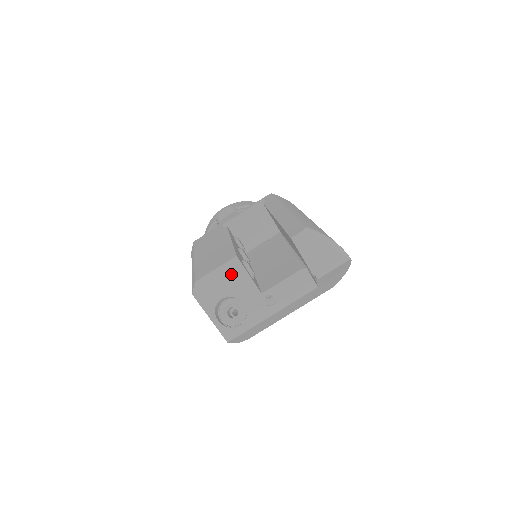
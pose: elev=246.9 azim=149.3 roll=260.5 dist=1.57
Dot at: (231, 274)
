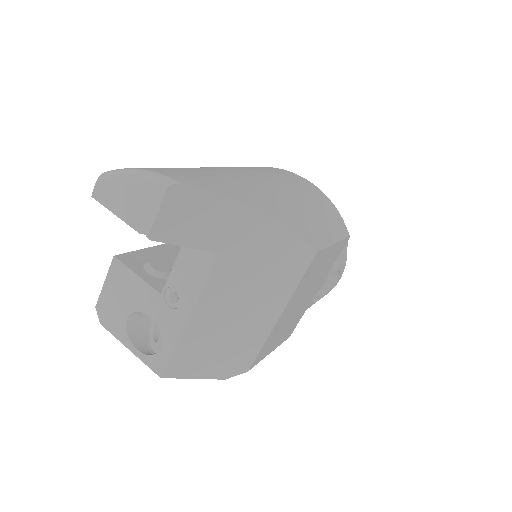
Dot at: (120, 282)
